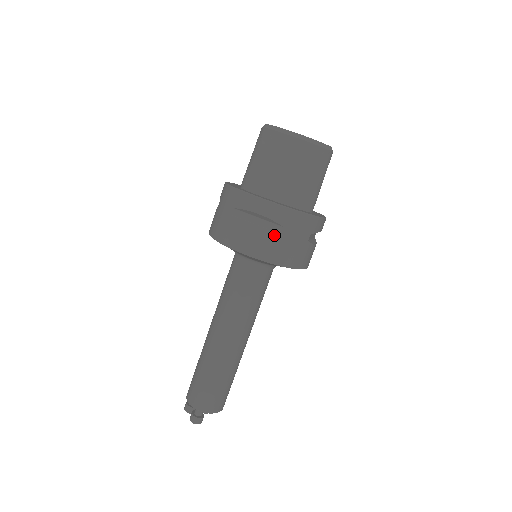
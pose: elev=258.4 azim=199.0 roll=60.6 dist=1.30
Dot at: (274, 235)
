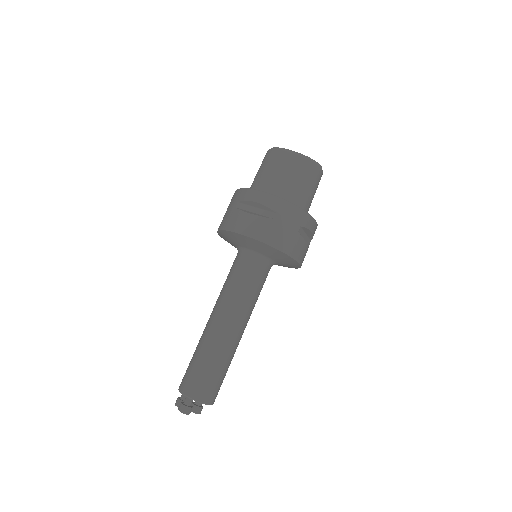
Dot at: (268, 219)
